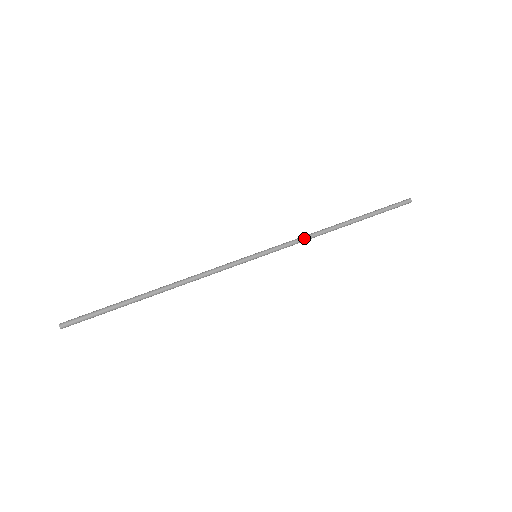
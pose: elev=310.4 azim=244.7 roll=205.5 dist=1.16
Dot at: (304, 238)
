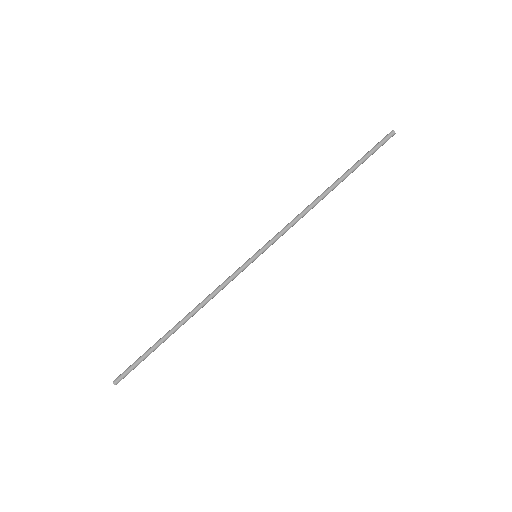
Dot at: (296, 221)
